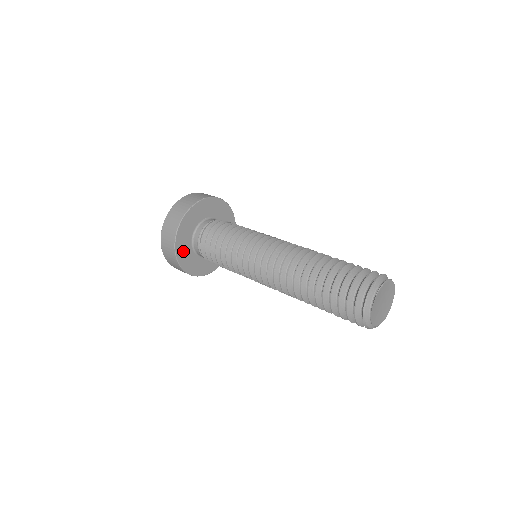
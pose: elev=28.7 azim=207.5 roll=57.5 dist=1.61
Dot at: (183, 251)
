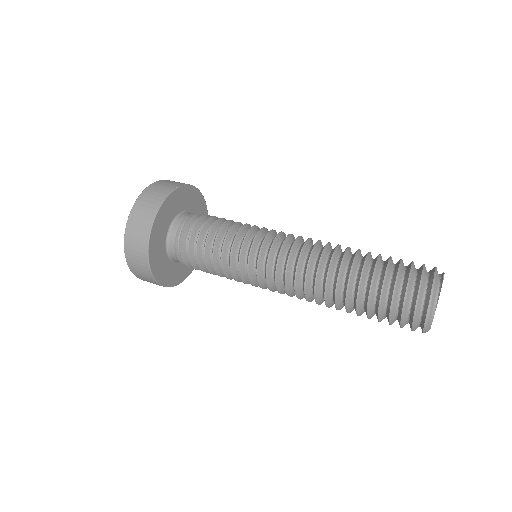
Dot at: (156, 240)
